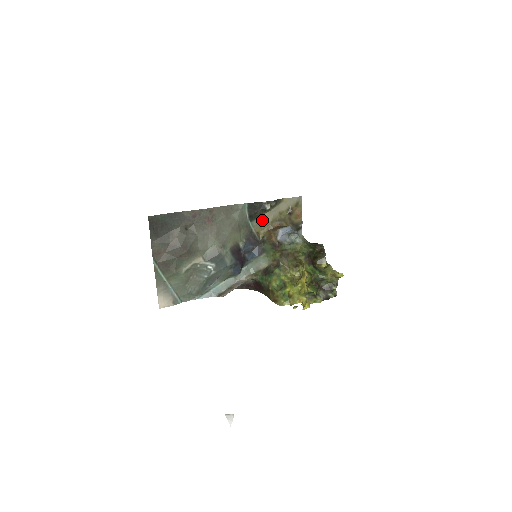
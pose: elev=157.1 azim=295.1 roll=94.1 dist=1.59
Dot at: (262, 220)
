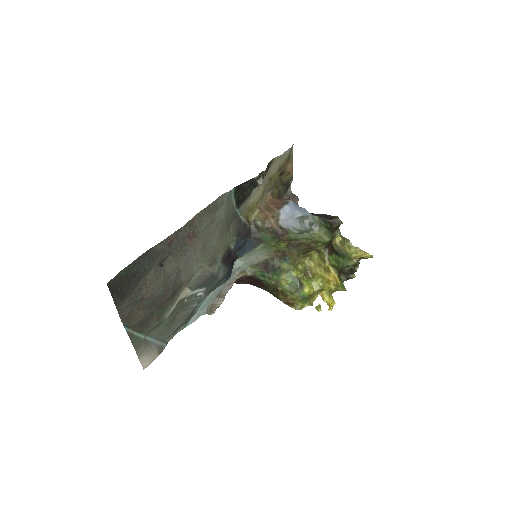
Dot at: (250, 199)
